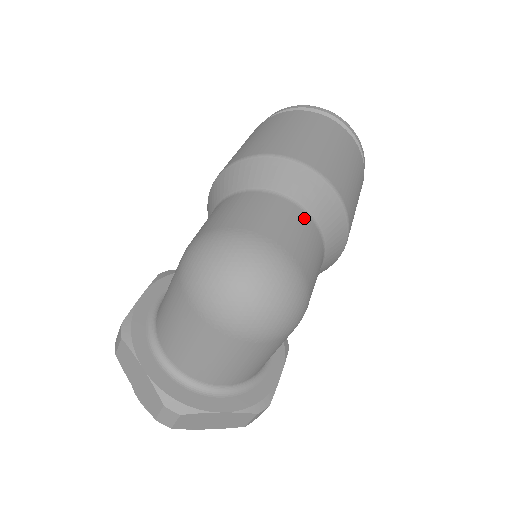
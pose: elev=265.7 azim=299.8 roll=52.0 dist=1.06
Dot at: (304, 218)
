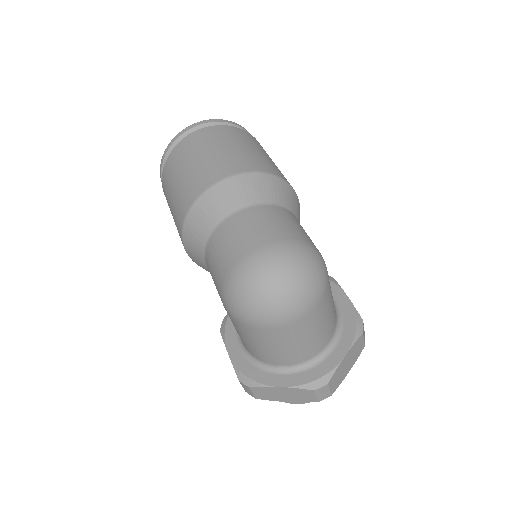
Dot at: (259, 210)
